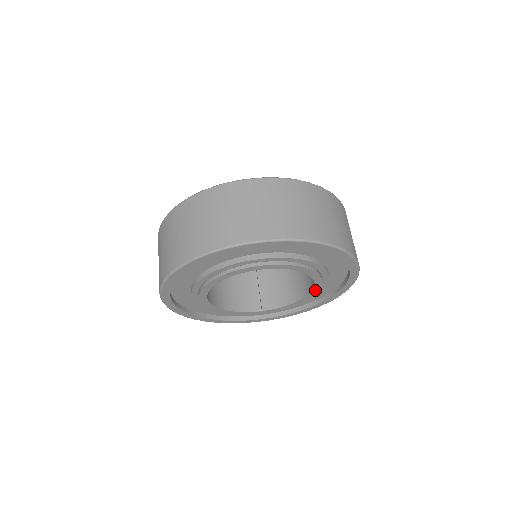
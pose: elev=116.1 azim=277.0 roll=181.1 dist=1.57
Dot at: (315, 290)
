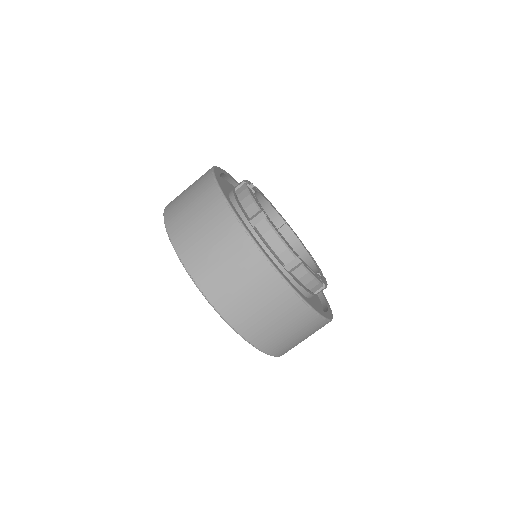
Dot at: occluded
